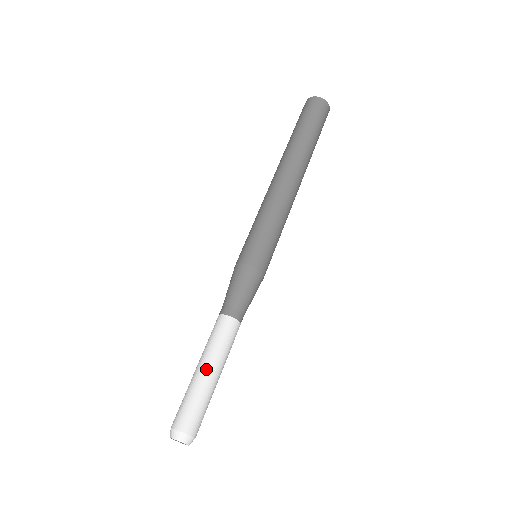
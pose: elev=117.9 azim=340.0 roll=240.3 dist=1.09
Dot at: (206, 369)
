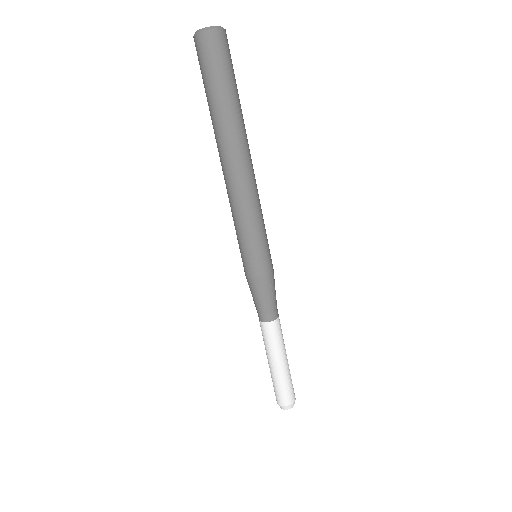
Dot at: (272, 364)
